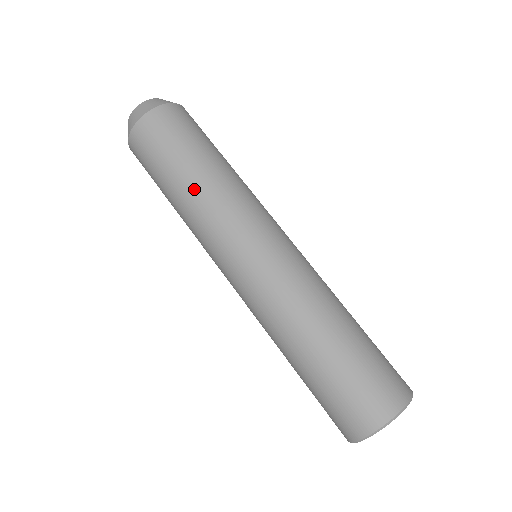
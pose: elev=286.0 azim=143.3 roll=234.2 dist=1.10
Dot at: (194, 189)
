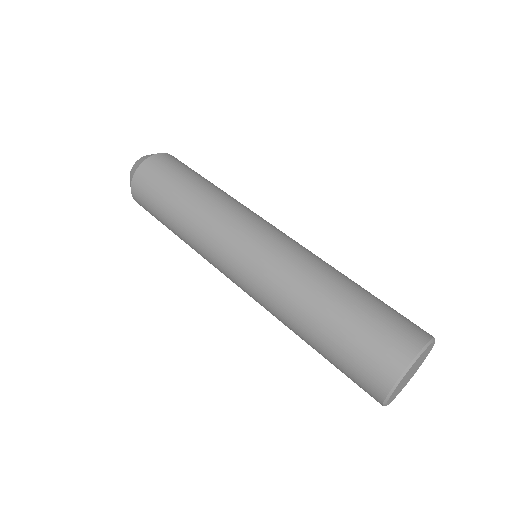
Dot at: (183, 219)
